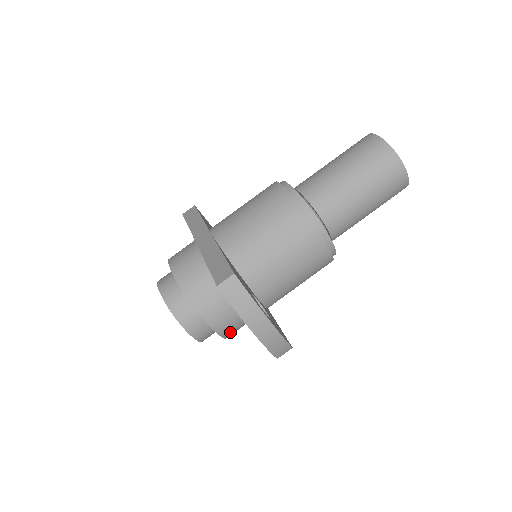
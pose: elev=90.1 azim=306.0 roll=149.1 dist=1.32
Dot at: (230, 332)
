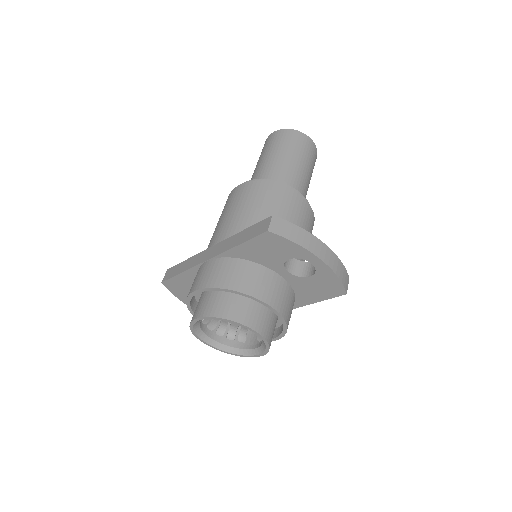
Dot at: (288, 316)
